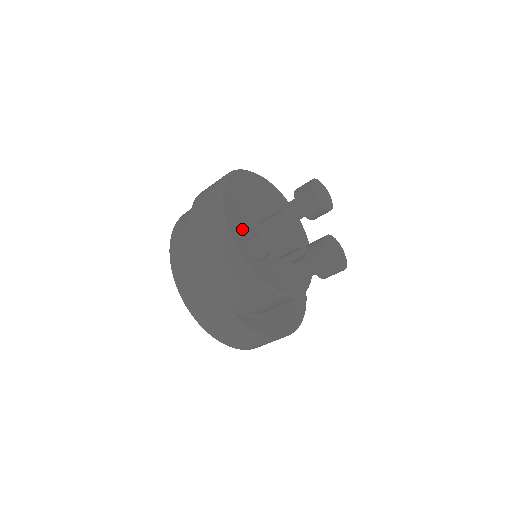
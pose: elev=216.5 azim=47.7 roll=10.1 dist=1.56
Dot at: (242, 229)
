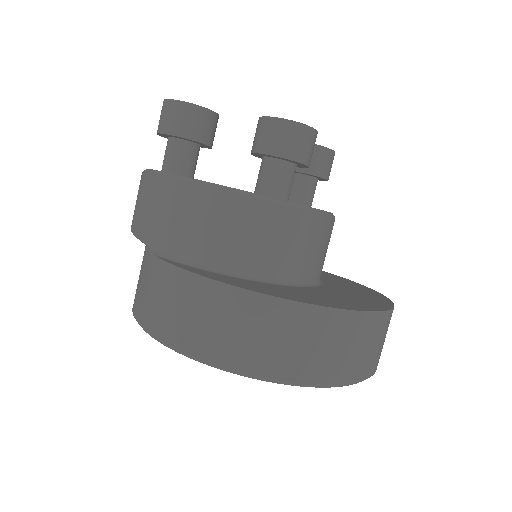
Dot at: occluded
